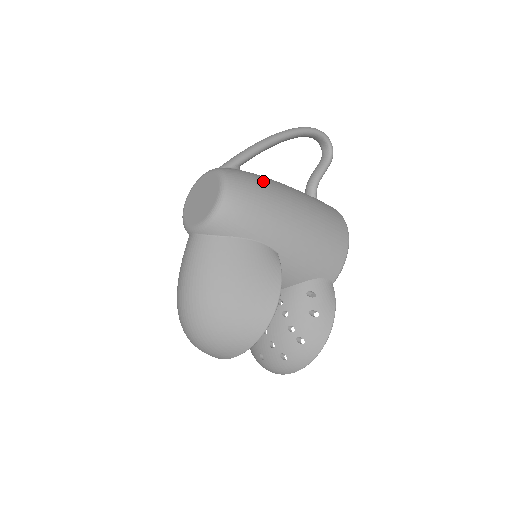
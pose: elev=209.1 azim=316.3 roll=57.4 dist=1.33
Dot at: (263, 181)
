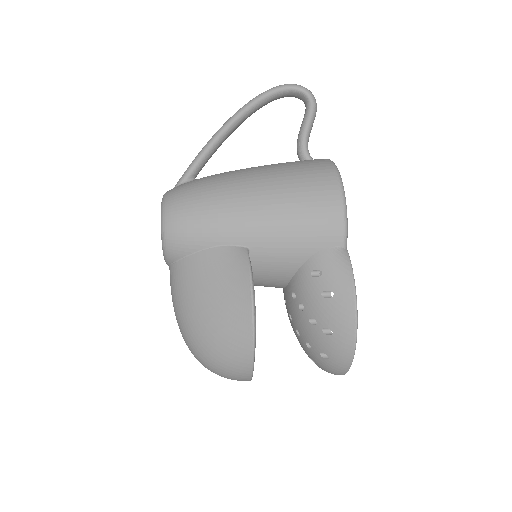
Dot at: (206, 181)
